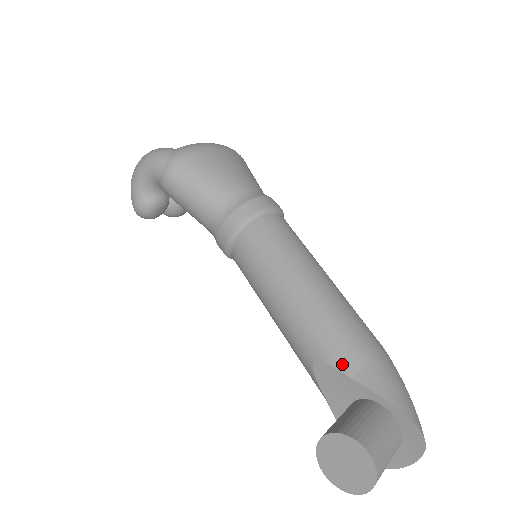
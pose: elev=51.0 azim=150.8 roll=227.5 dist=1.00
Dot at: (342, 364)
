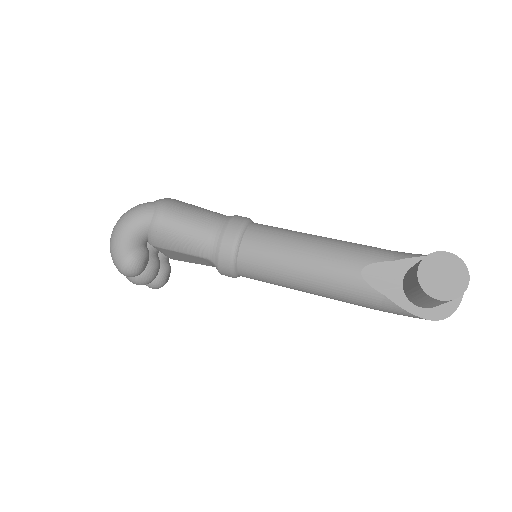
Dot at: (380, 257)
